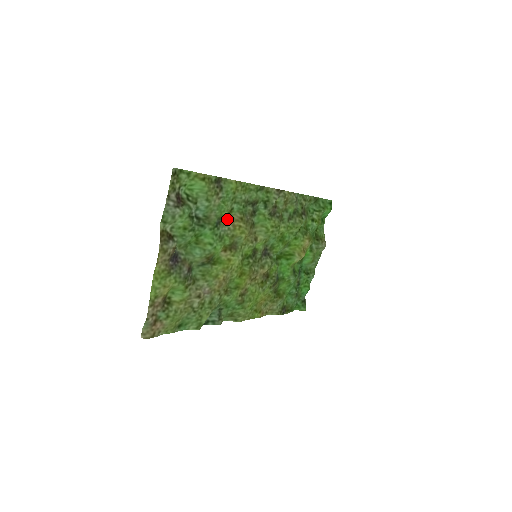
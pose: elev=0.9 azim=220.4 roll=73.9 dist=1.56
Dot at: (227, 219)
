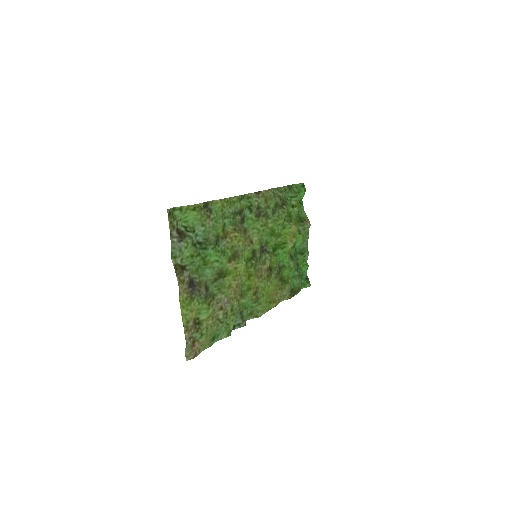
Dot at: (223, 234)
